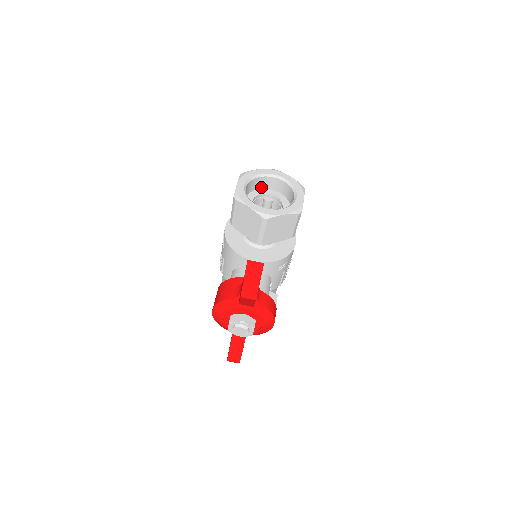
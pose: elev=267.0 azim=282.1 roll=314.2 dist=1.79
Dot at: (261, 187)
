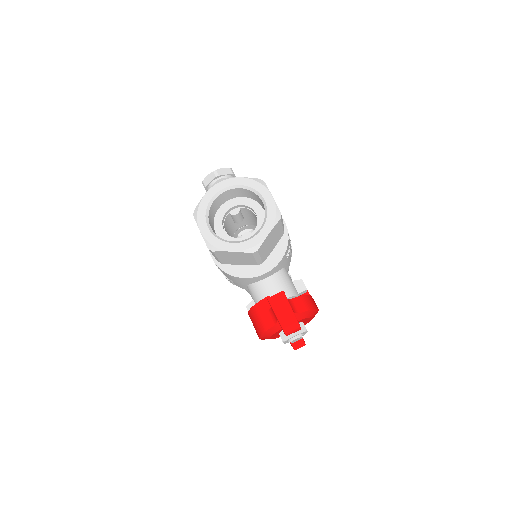
Dot at: (219, 205)
